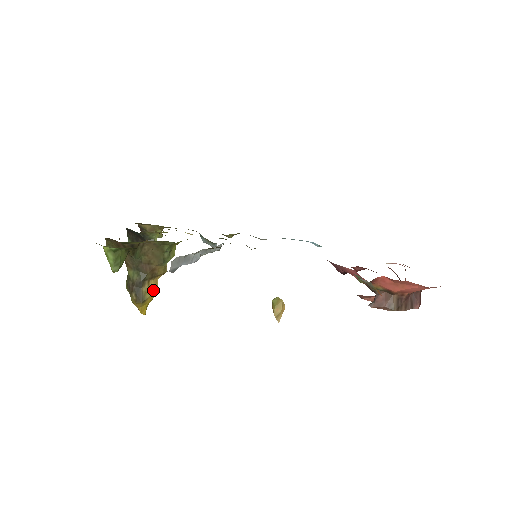
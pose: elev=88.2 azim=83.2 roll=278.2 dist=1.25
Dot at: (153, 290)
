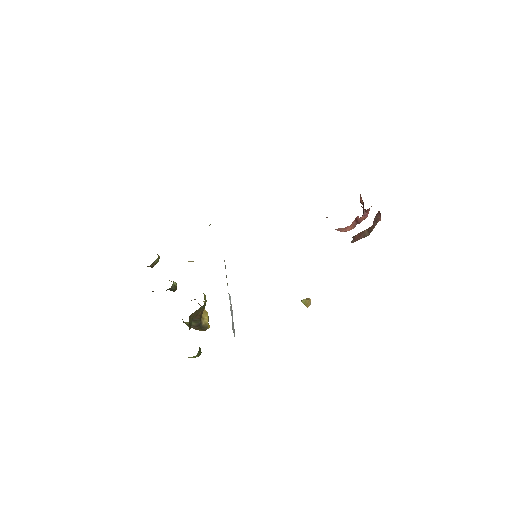
Dot at: (206, 316)
